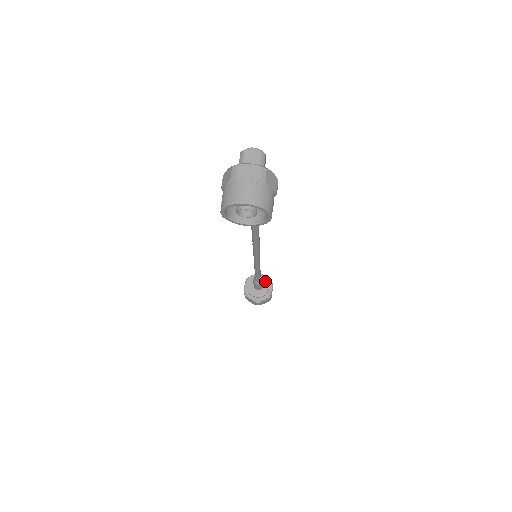
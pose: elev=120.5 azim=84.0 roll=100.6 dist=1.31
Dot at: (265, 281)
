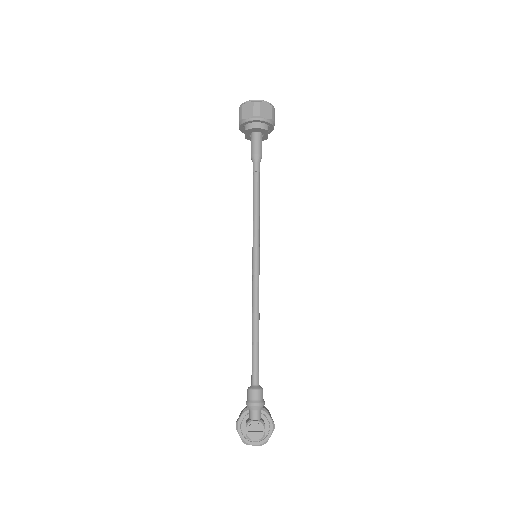
Dot at: (264, 132)
